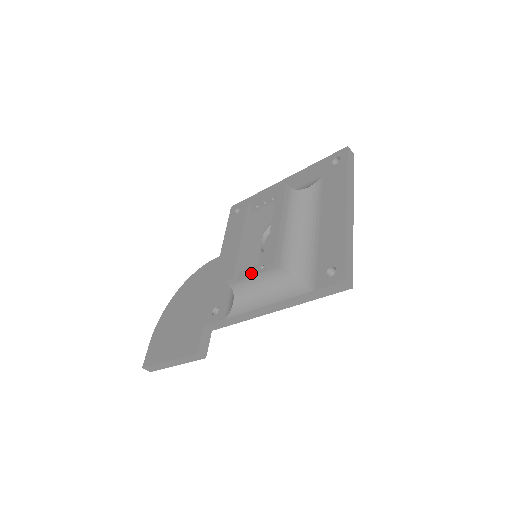
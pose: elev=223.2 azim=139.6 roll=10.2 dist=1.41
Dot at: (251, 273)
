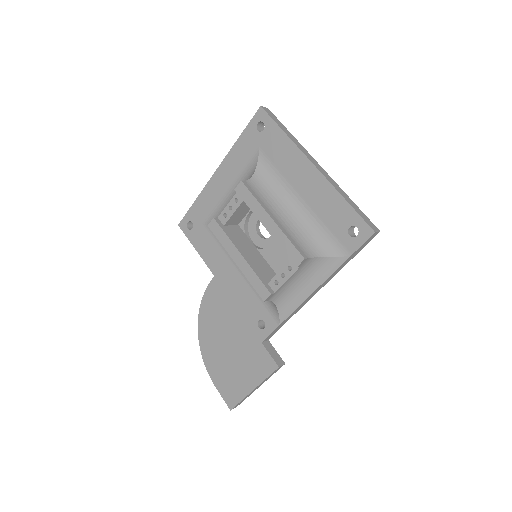
Dot at: (283, 279)
